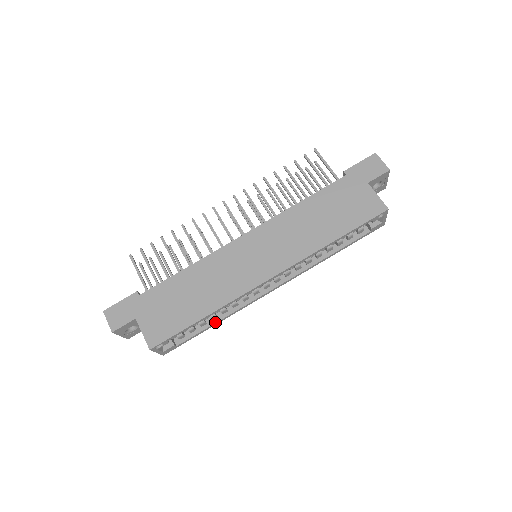
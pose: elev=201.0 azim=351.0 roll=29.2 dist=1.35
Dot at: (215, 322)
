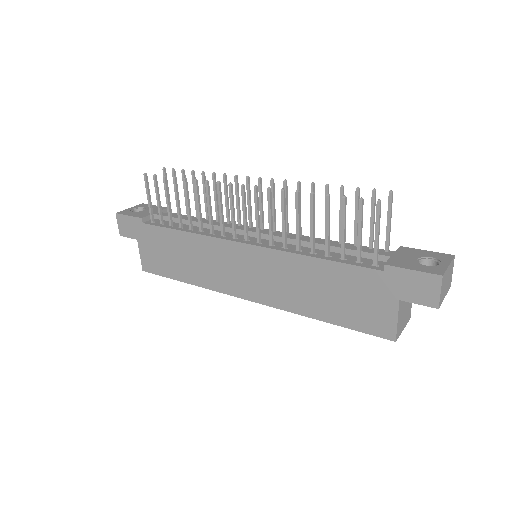
Dot at: occluded
